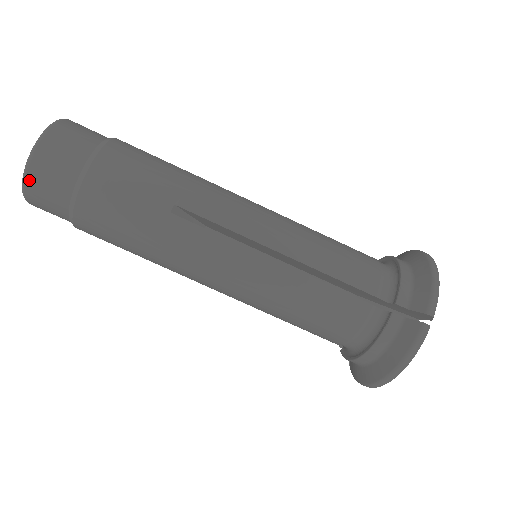
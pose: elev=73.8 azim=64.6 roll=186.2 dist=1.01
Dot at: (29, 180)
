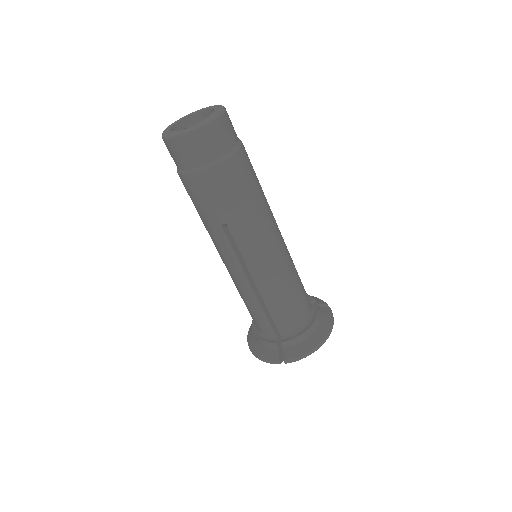
Dot at: (167, 142)
